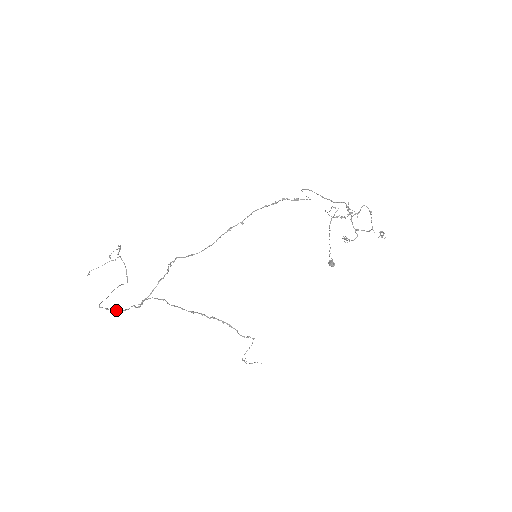
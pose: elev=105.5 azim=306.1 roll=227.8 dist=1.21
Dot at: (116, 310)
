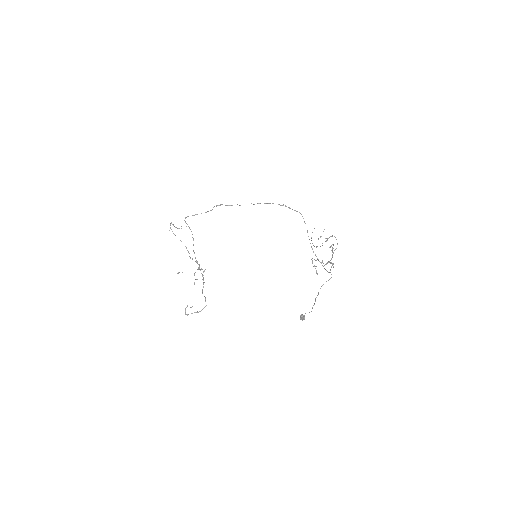
Dot at: occluded
